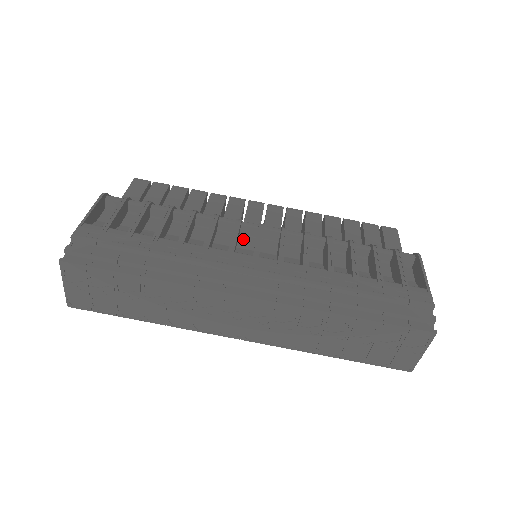
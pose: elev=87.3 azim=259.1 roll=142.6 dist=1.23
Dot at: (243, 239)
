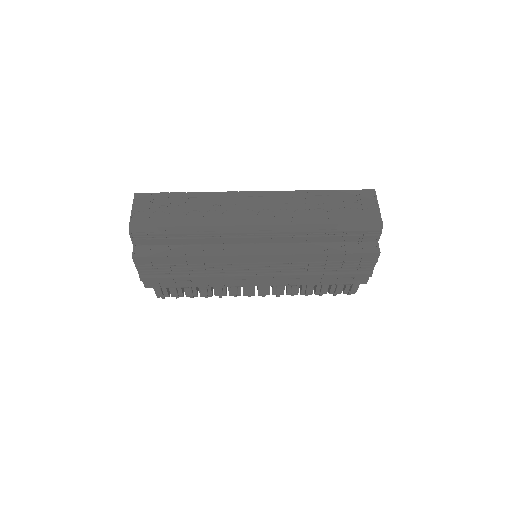
Dot at: occluded
